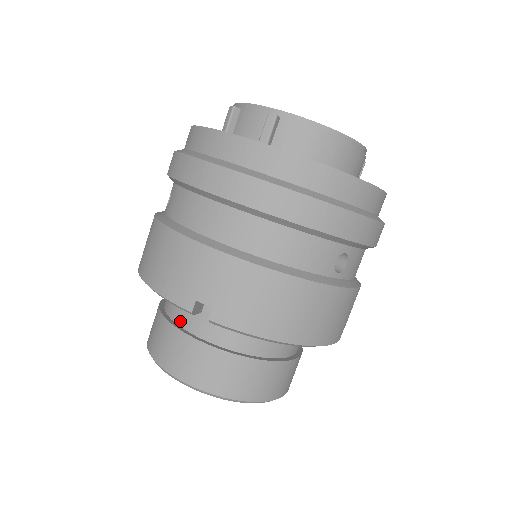
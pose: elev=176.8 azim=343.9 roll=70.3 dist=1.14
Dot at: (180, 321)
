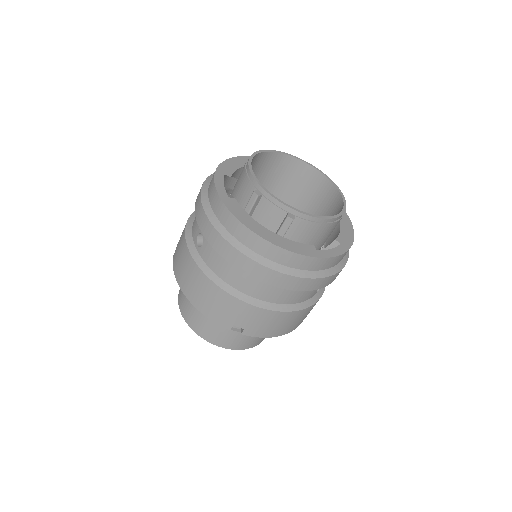
Dot at: occluded
